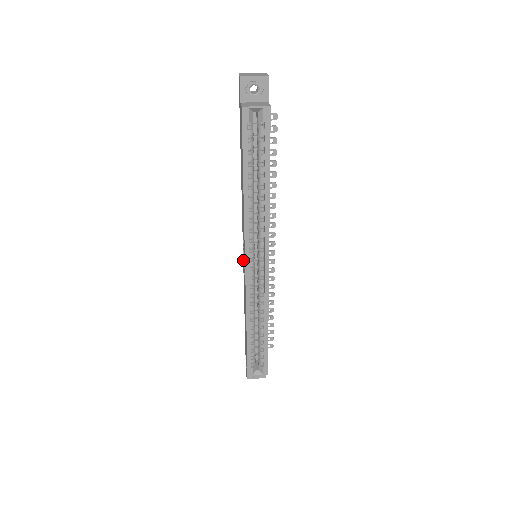
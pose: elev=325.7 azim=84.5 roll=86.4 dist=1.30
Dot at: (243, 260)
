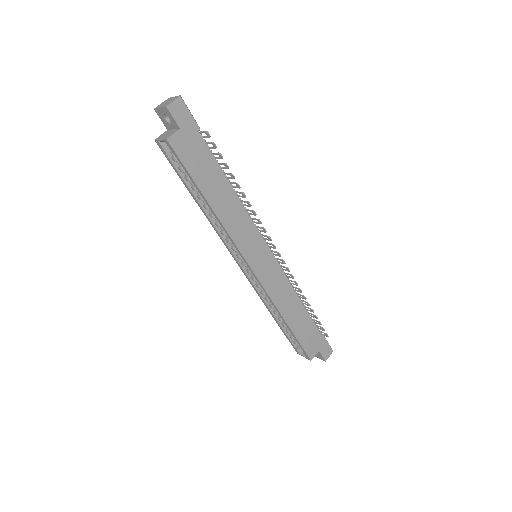
Dot at: occluded
